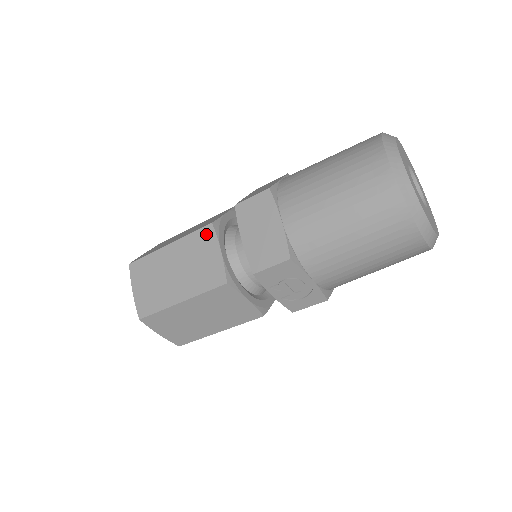
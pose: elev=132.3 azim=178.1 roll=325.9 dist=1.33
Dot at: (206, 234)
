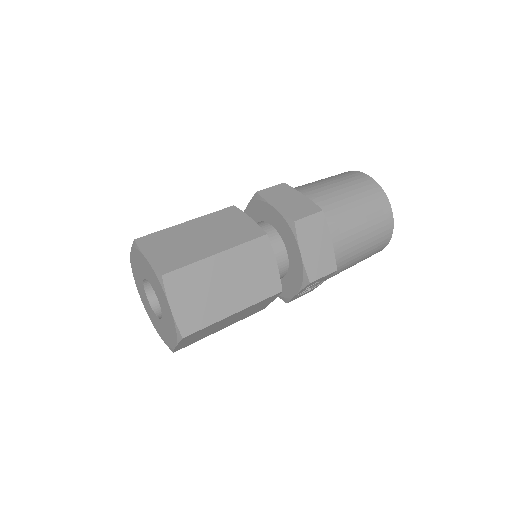
Dot at: (262, 245)
